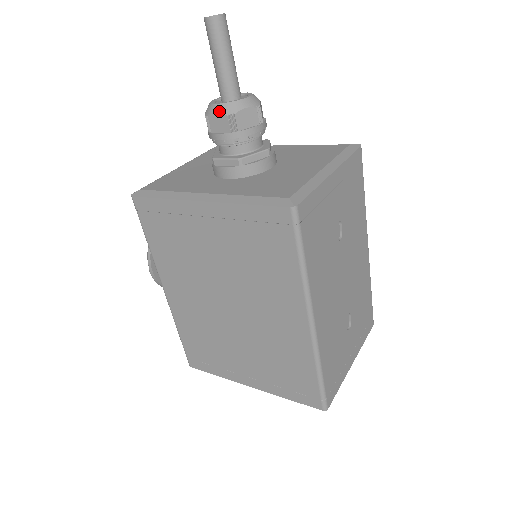
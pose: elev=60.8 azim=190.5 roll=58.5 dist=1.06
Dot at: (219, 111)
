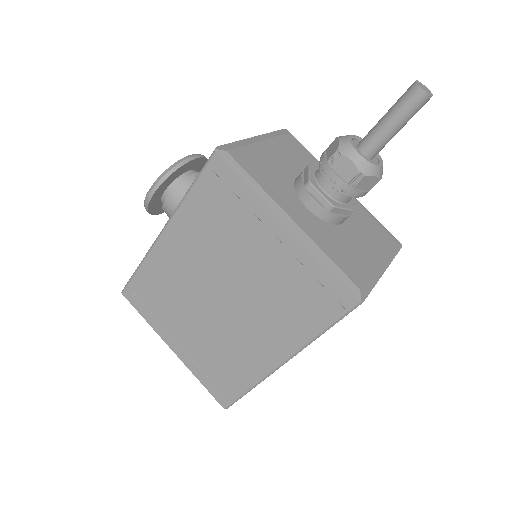
Dot at: (355, 161)
